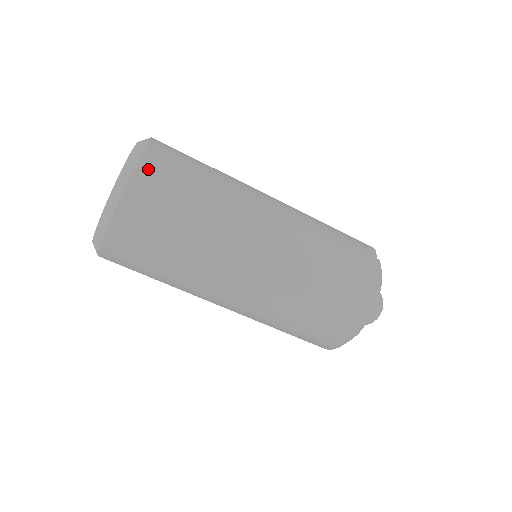
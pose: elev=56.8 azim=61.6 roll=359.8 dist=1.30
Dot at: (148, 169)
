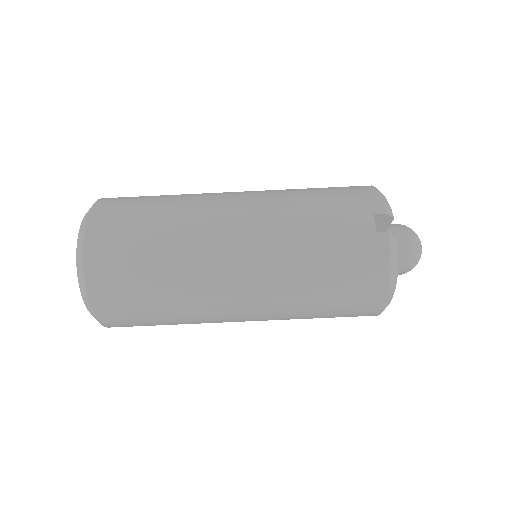
Dot at: (96, 278)
